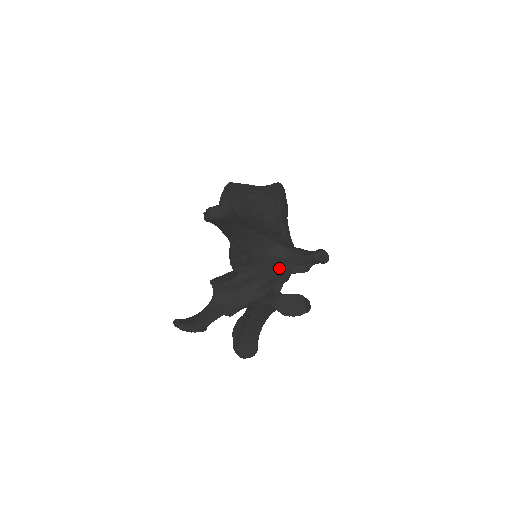
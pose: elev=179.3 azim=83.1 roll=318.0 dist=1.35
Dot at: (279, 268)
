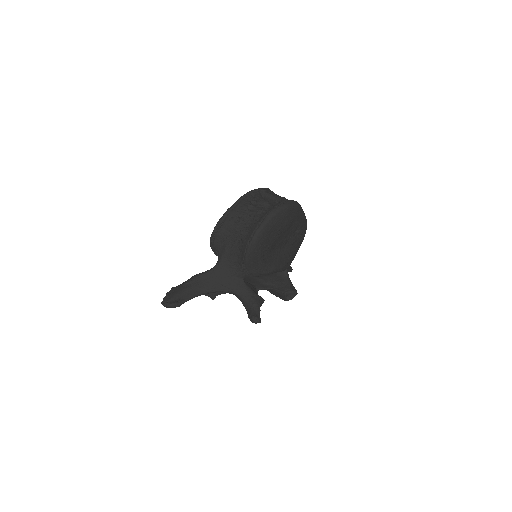
Dot at: occluded
